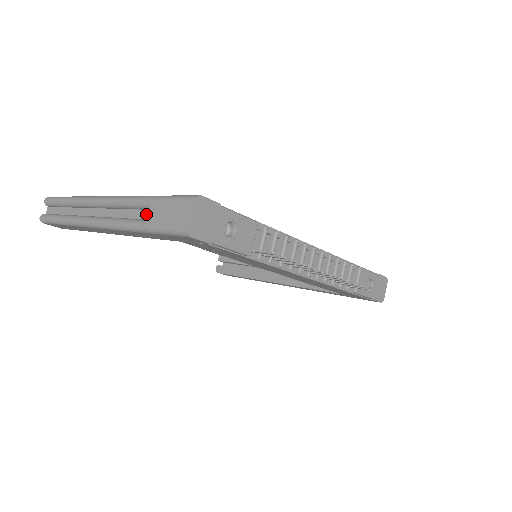
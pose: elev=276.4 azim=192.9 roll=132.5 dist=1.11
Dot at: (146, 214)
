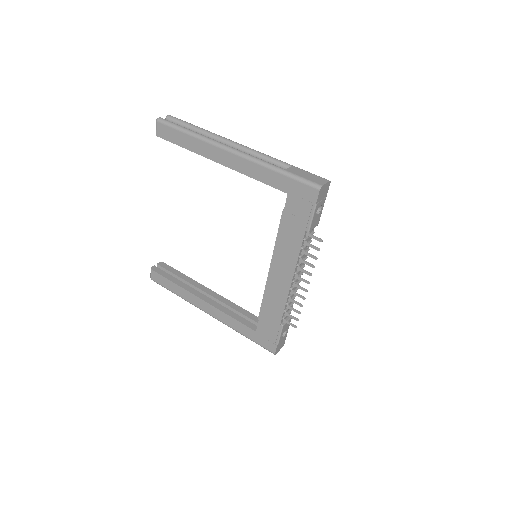
Dot at: occluded
